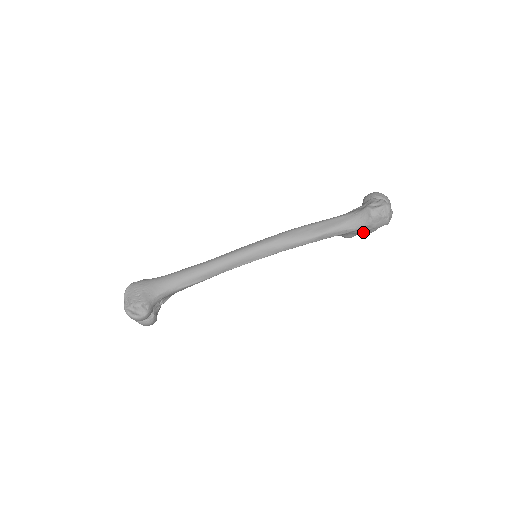
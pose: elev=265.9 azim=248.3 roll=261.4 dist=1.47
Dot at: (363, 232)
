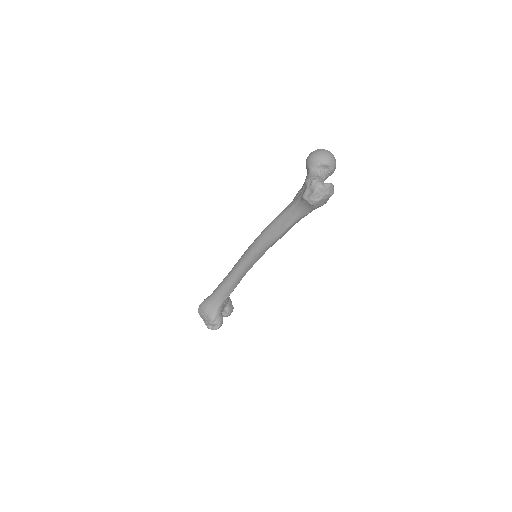
Dot at: occluded
